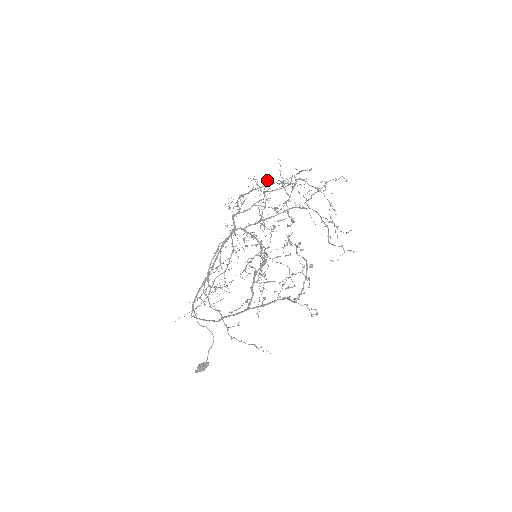
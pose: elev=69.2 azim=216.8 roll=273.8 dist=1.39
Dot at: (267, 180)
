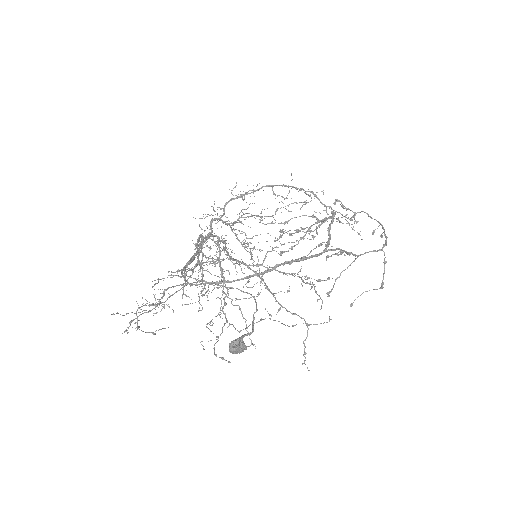
Dot at: occluded
